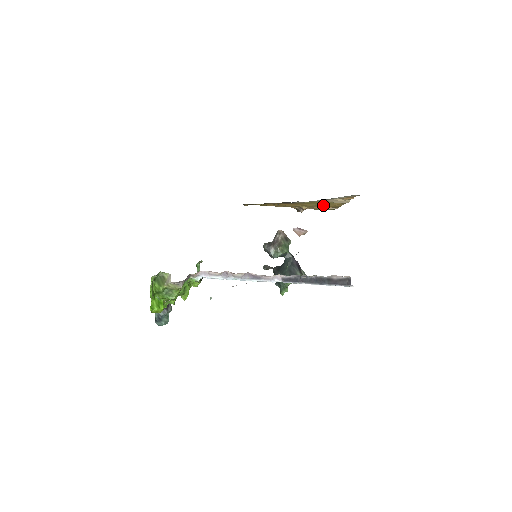
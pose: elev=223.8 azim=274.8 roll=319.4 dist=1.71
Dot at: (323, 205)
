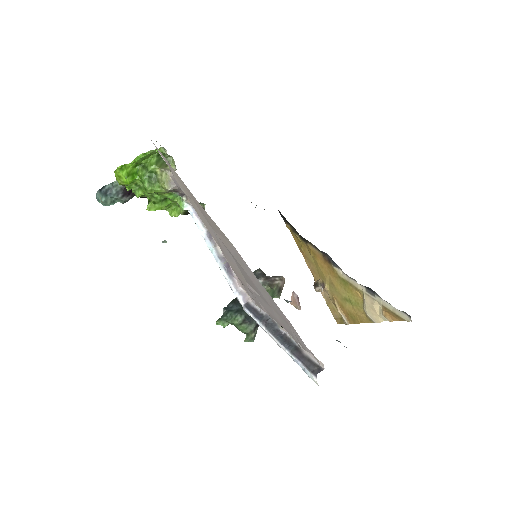
Dot at: (348, 302)
